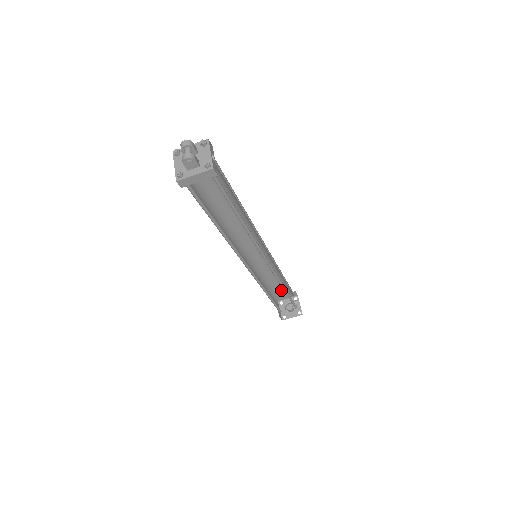
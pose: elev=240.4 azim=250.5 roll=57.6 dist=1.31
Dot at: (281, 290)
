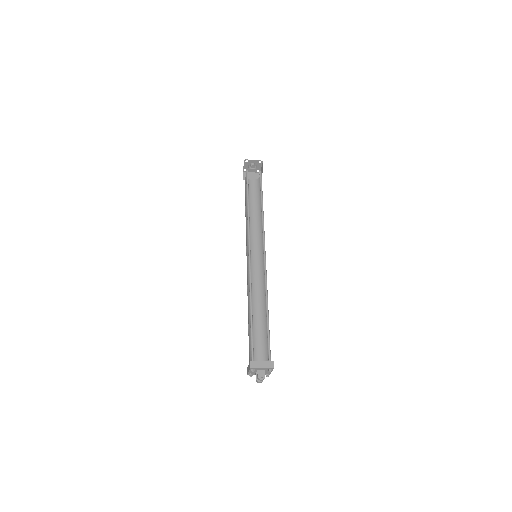
Dot at: occluded
